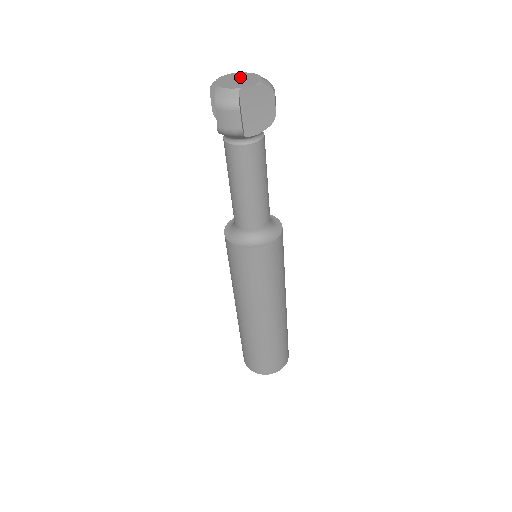
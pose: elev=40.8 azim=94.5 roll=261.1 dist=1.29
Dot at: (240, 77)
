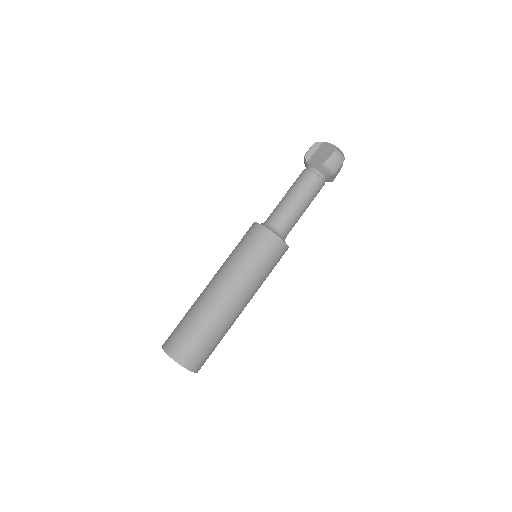
Dot at: occluded
